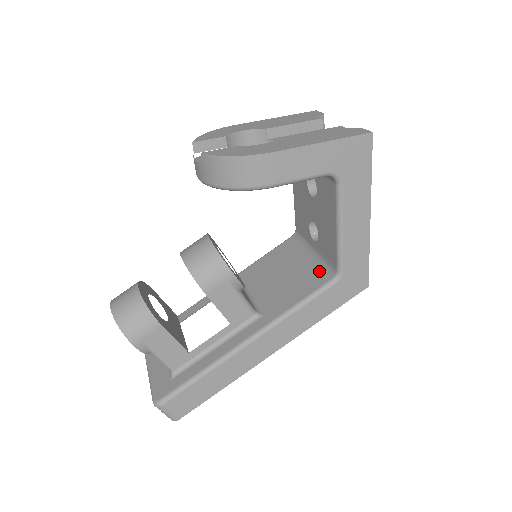
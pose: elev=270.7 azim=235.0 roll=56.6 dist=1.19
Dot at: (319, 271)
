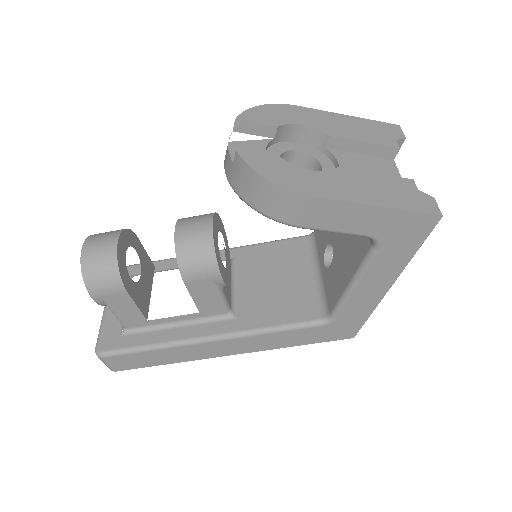
Dot at: (313, 301)
